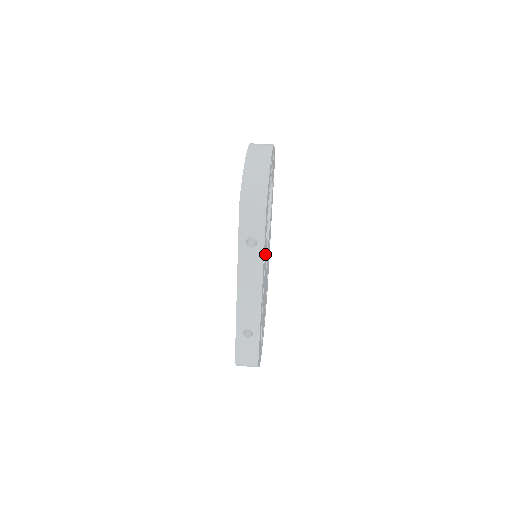
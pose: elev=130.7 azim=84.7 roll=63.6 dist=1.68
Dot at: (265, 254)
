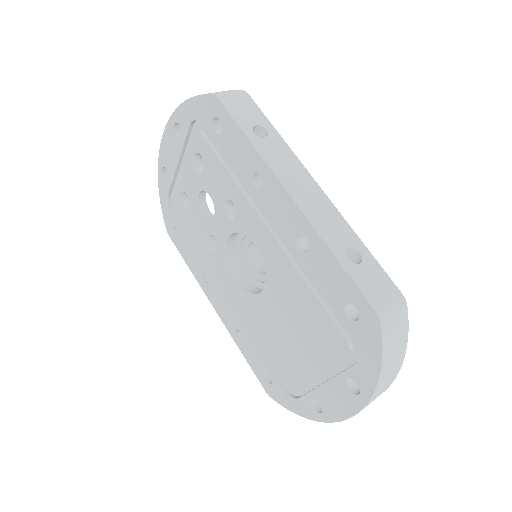
Dot at: occluded
